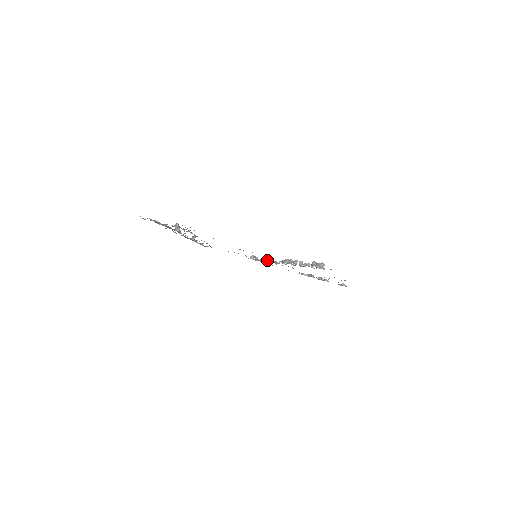
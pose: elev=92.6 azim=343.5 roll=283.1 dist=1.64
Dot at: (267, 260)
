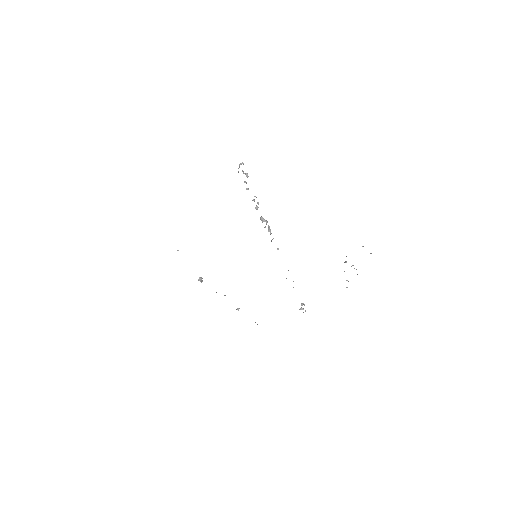
Dot at: occluded
